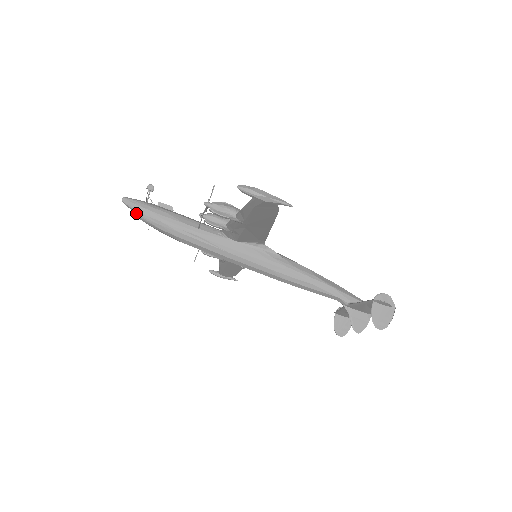
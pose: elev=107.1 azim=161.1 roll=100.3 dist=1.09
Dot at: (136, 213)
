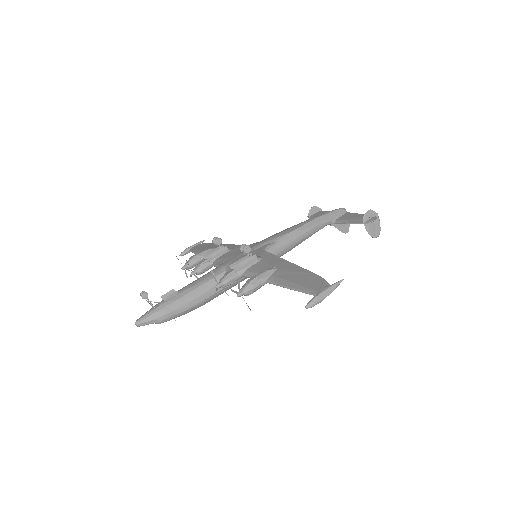
Dot at: occluded
